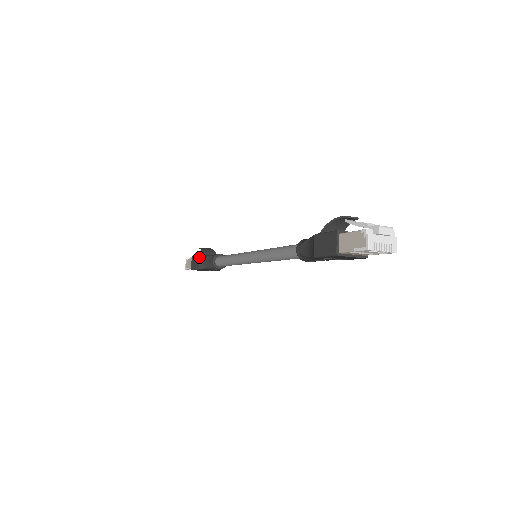
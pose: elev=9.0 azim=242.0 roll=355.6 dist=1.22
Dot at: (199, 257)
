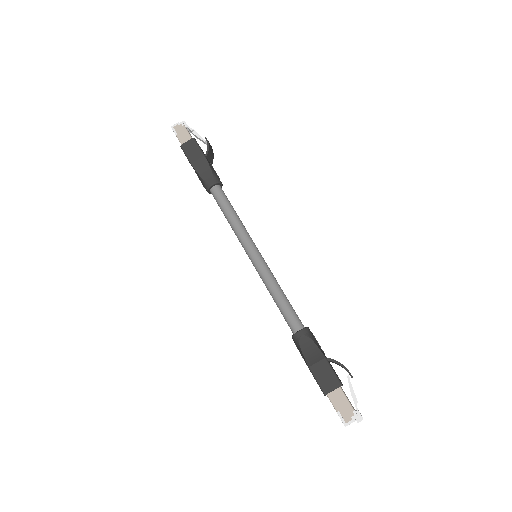
Dot at: (203, 157)
